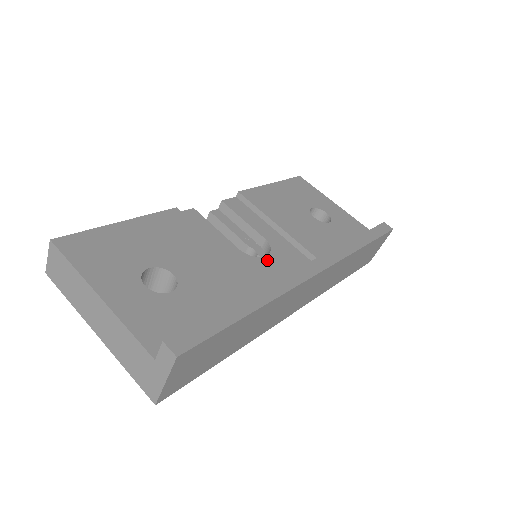
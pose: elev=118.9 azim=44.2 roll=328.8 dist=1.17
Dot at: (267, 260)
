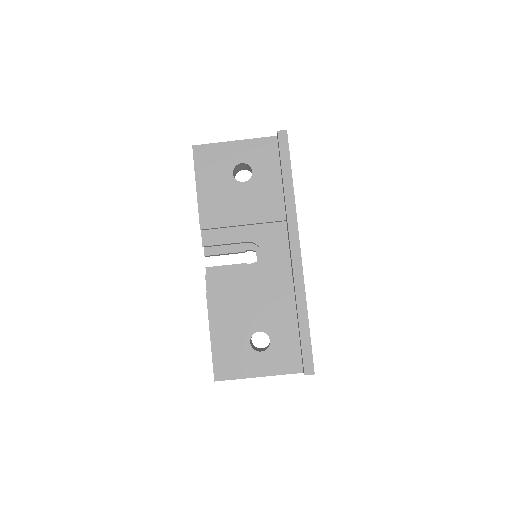
Dot at: (266, 257)
